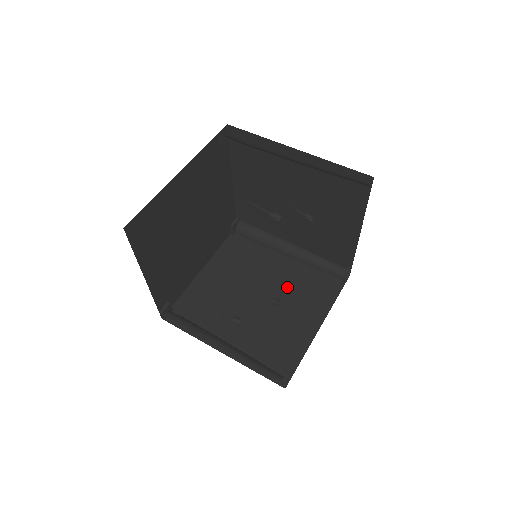
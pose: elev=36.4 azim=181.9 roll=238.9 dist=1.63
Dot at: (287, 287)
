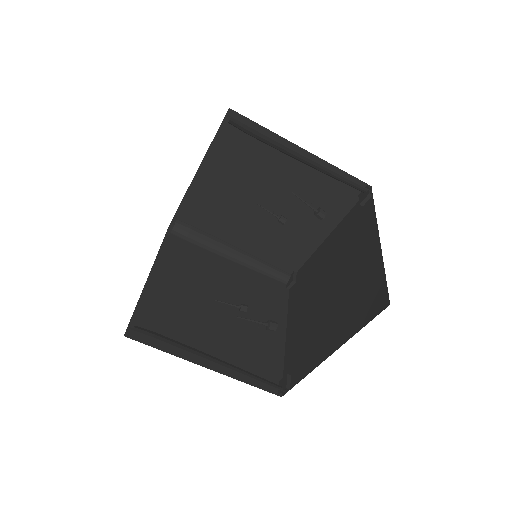
Dot at: (243, 292)
